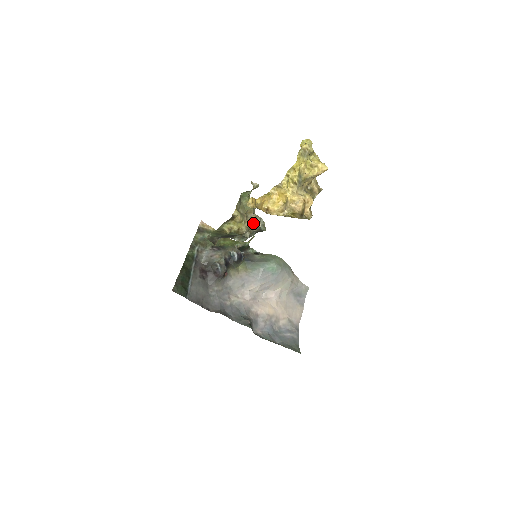
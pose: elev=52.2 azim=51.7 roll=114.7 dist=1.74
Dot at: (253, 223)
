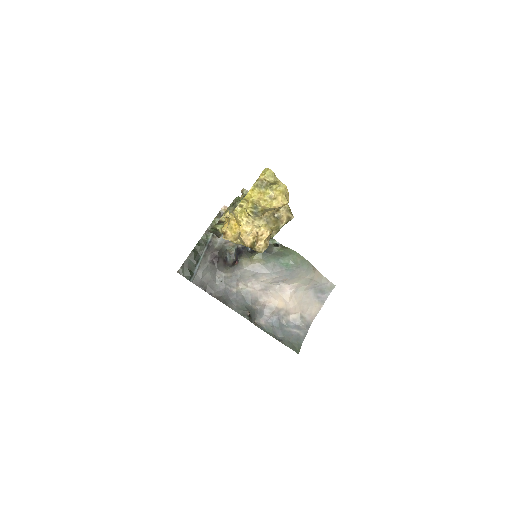
Dot at: occluded
